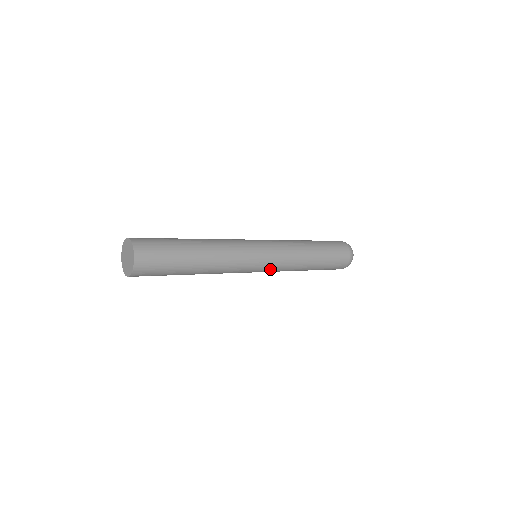
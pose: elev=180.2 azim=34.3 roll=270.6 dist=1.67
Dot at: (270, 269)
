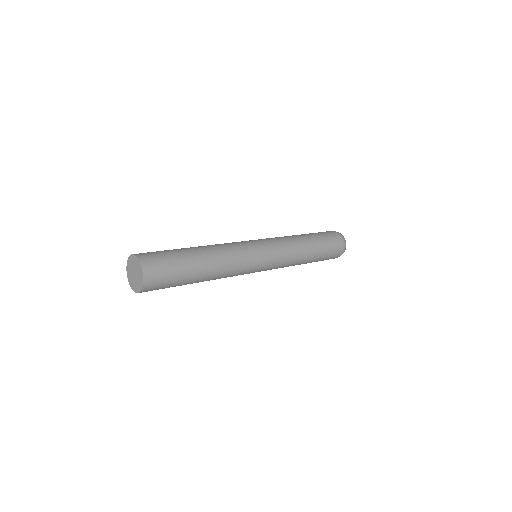
Dot at: (273, 263)
